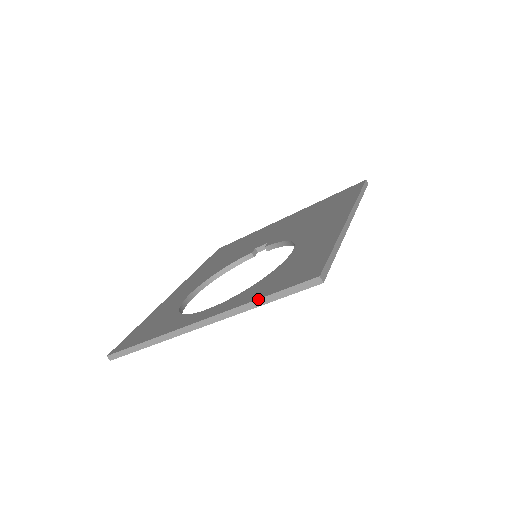
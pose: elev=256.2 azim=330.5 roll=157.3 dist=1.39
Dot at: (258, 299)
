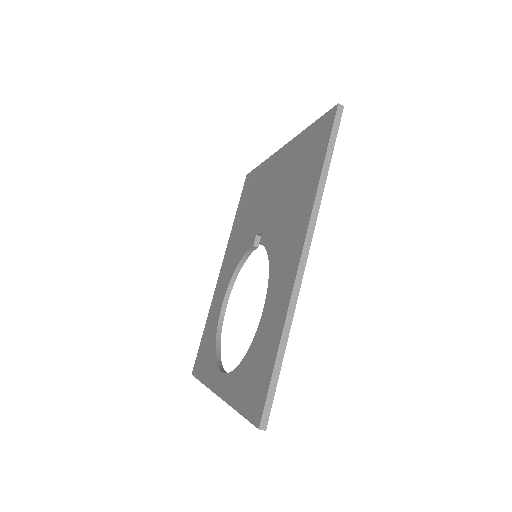
Dot at: occluded
